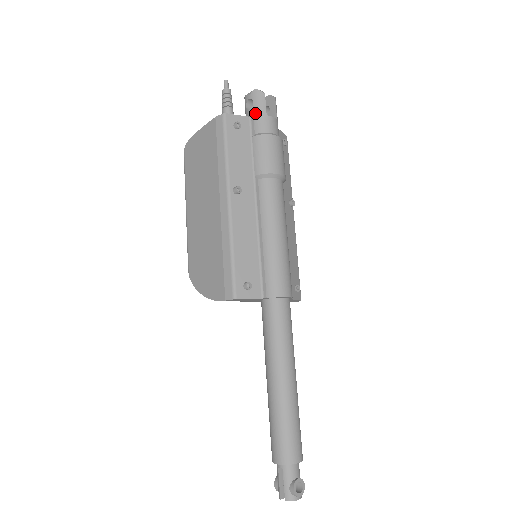
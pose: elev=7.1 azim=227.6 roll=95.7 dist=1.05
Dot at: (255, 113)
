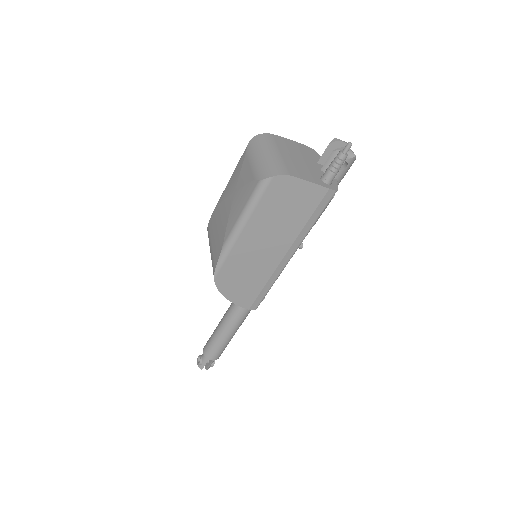
Dot at: (341, 177)
